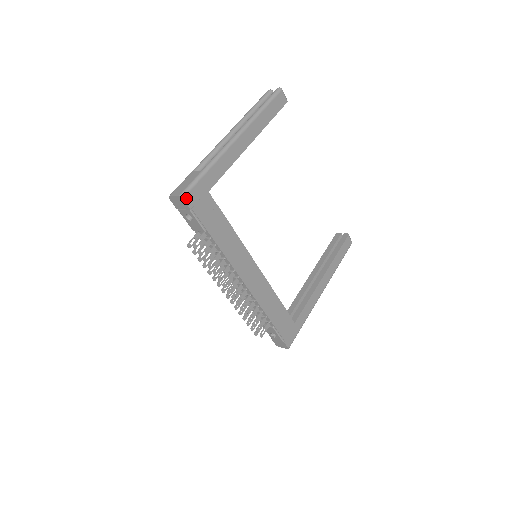
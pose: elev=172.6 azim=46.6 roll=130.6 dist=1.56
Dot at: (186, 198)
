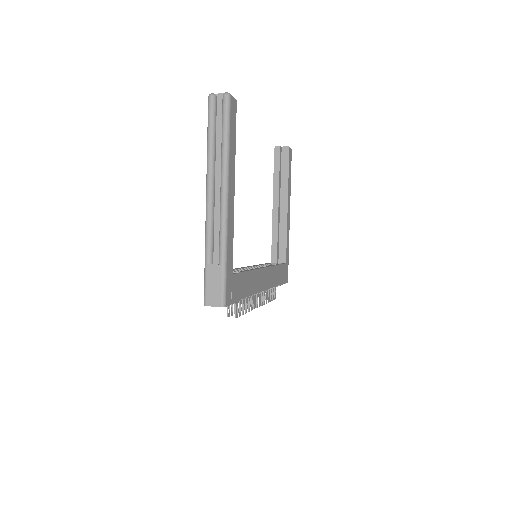
Dot at: (226, 303)
